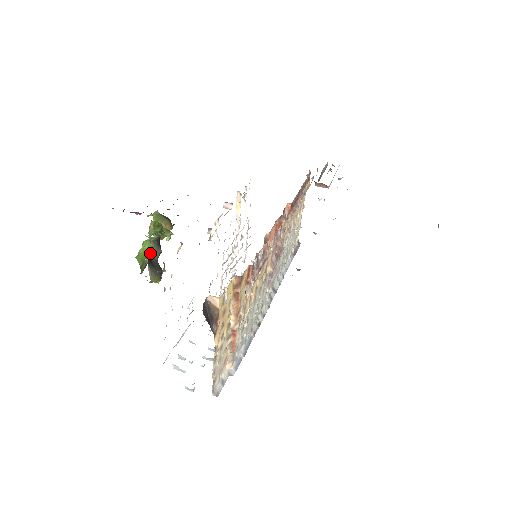
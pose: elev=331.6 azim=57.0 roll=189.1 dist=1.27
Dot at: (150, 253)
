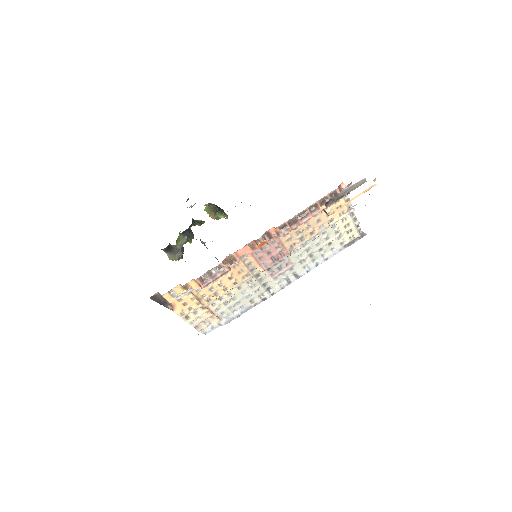
Dot at: (179, 240)
